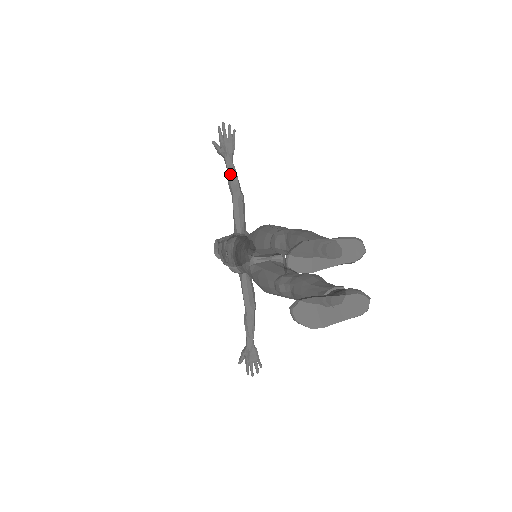
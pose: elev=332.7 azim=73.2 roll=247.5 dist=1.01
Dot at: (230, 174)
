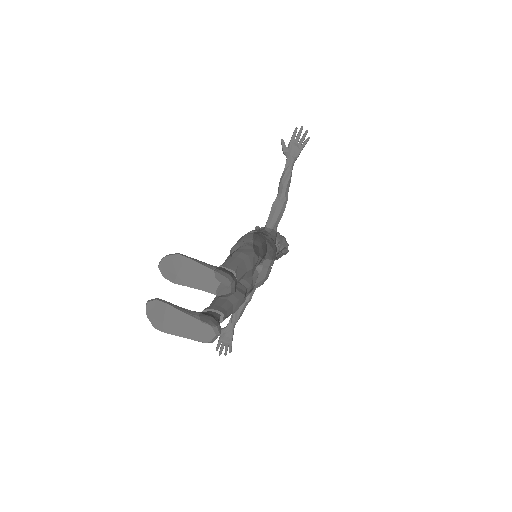
Dot at: (284, 175)
